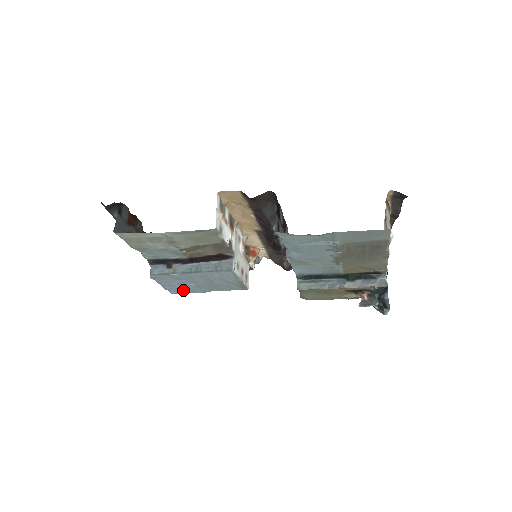
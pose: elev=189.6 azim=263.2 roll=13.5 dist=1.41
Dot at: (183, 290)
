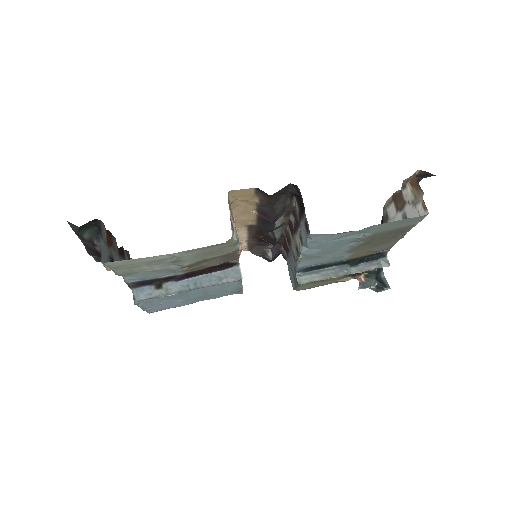
Dot at: (165, 307)
